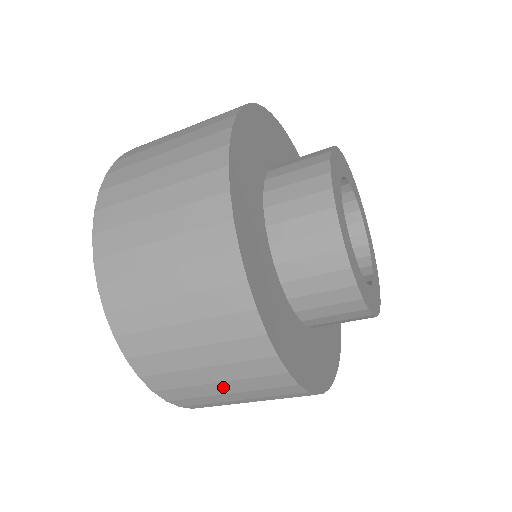
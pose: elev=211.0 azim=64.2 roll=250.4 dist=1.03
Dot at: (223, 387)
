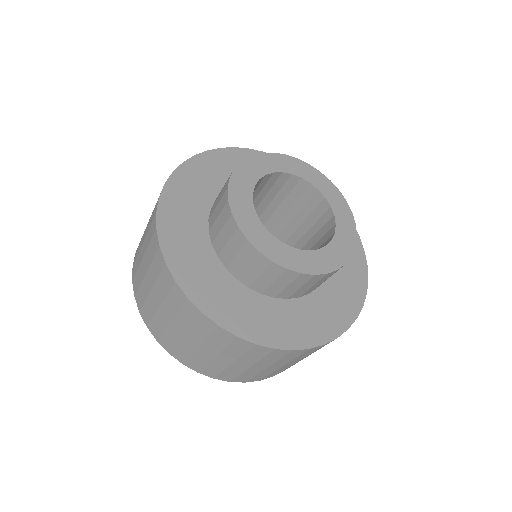
Dot at: (191, 340)
